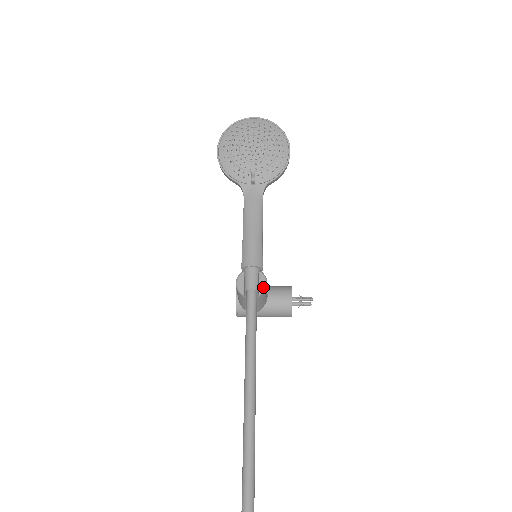
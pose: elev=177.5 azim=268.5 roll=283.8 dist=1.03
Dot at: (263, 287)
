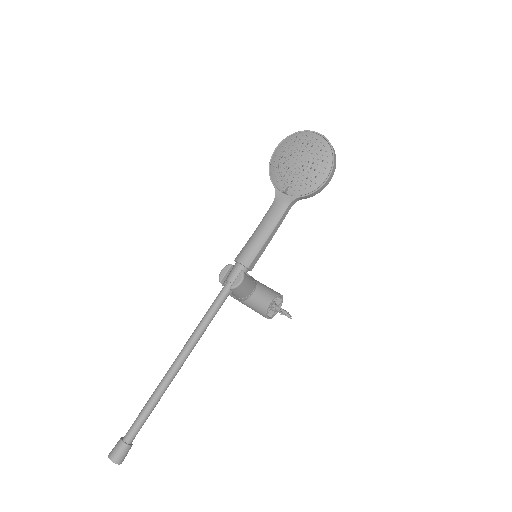
Dot at: (236, 284)
